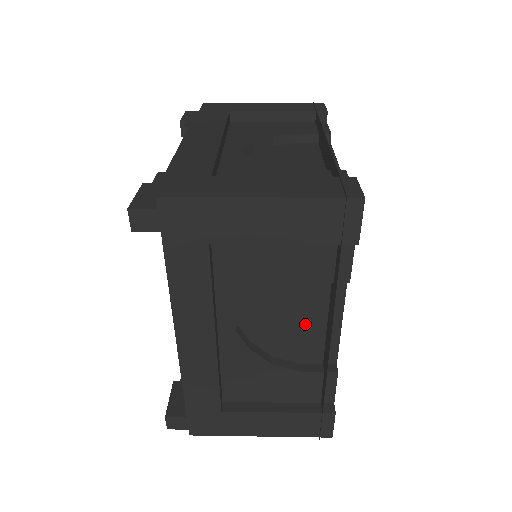
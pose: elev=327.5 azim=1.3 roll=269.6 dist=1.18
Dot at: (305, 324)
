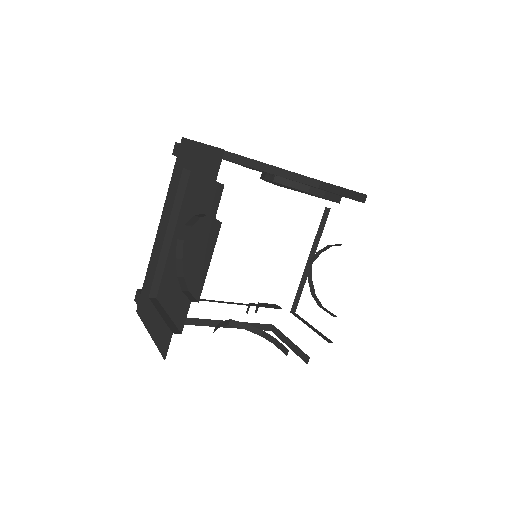
Dot at: (200, 256)
